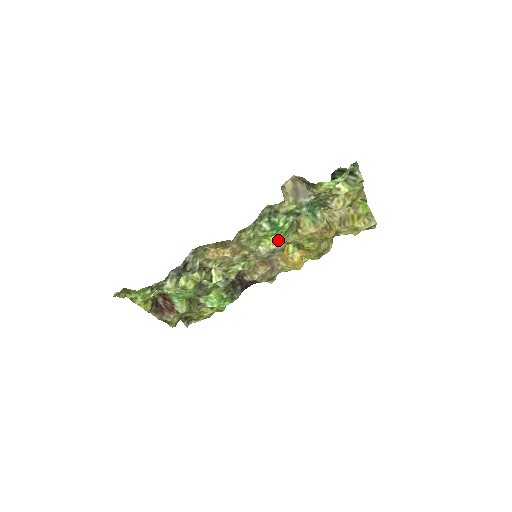
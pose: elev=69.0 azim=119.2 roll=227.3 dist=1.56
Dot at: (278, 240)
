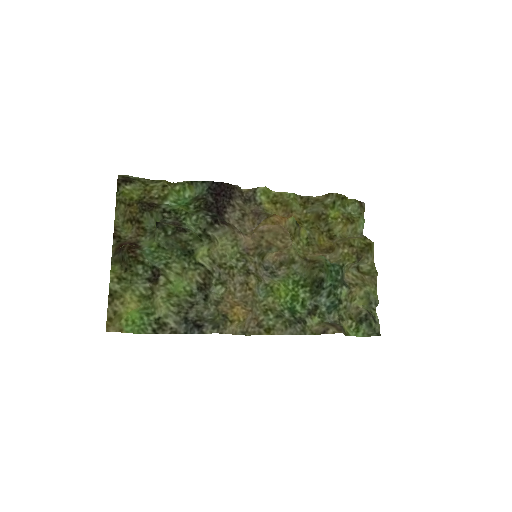
Dot at: (285, 280)
